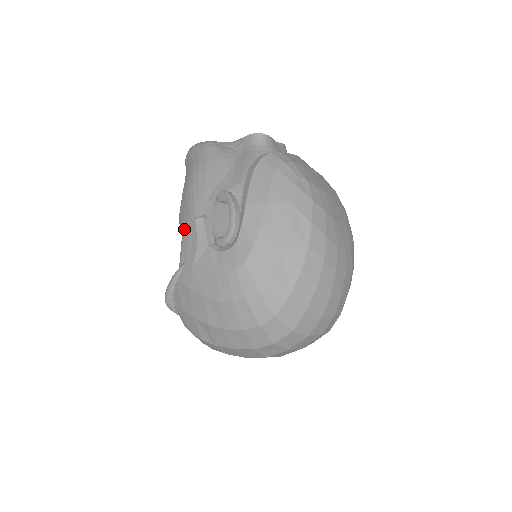
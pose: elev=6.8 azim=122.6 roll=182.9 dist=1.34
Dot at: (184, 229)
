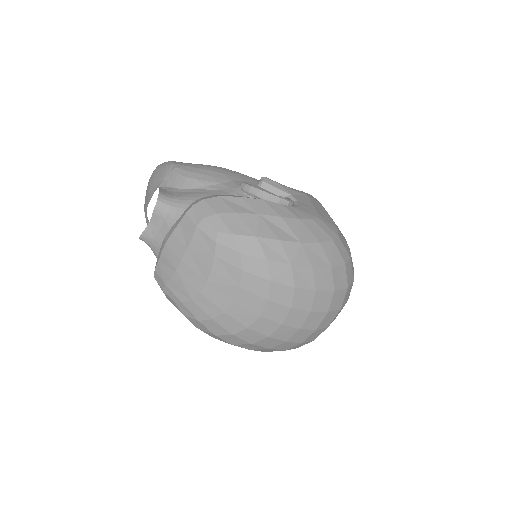
Dot at: occluded
